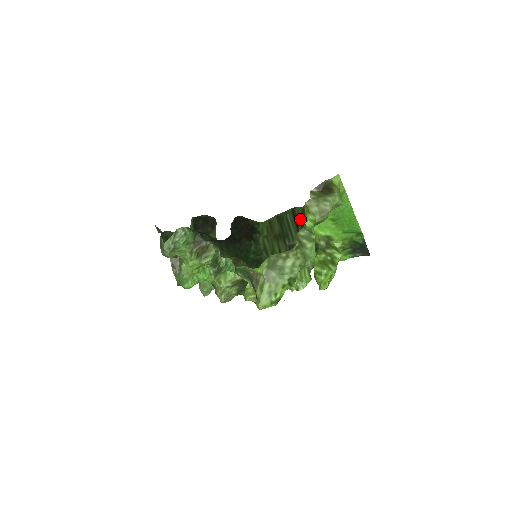
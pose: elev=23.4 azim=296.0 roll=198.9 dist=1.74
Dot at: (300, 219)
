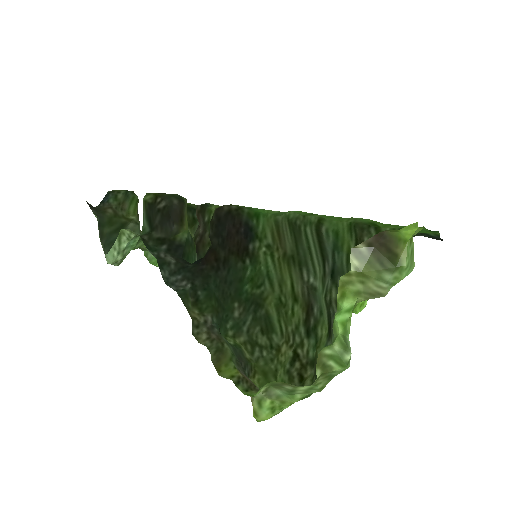
Dot at: (329, 251)
